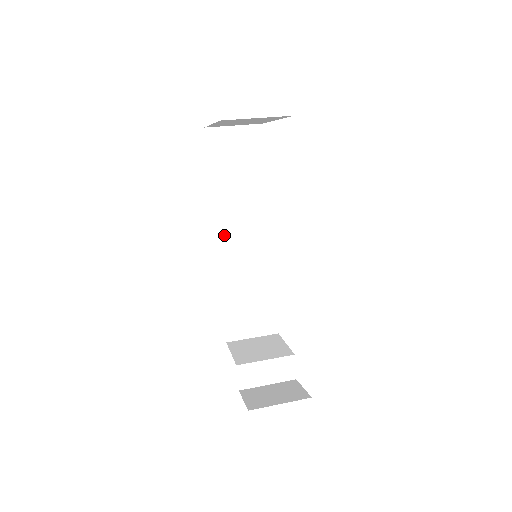
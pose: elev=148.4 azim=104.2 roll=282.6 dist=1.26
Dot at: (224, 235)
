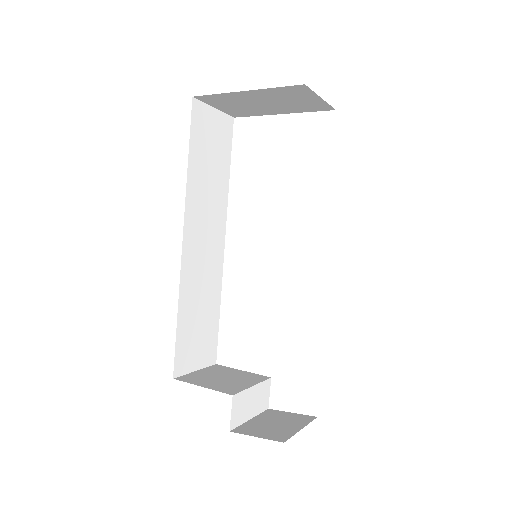
Dot at: (190, 233)
